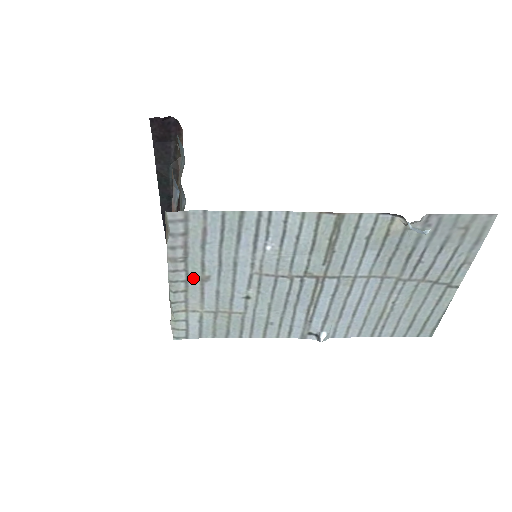
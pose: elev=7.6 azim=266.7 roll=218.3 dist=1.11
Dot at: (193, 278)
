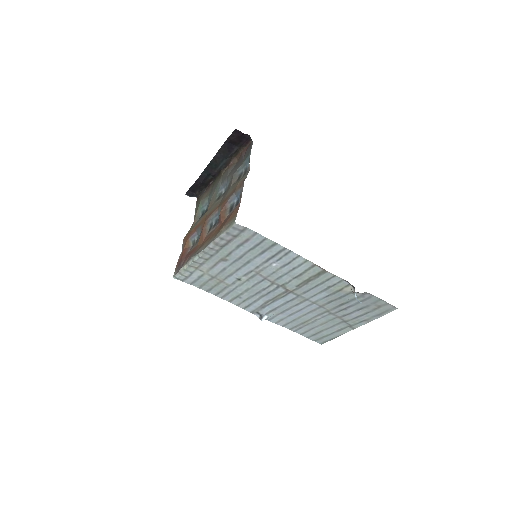
Dot at: (218, 256)
